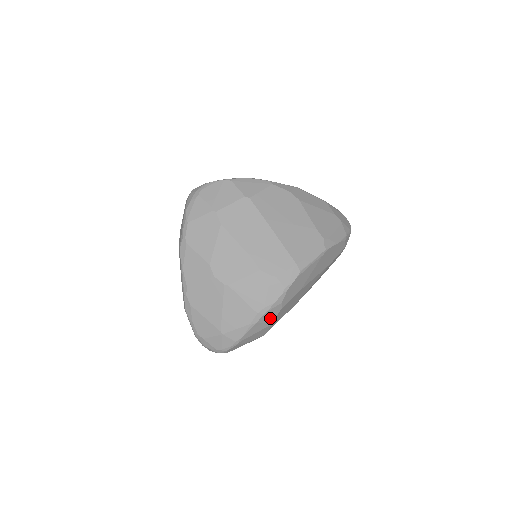
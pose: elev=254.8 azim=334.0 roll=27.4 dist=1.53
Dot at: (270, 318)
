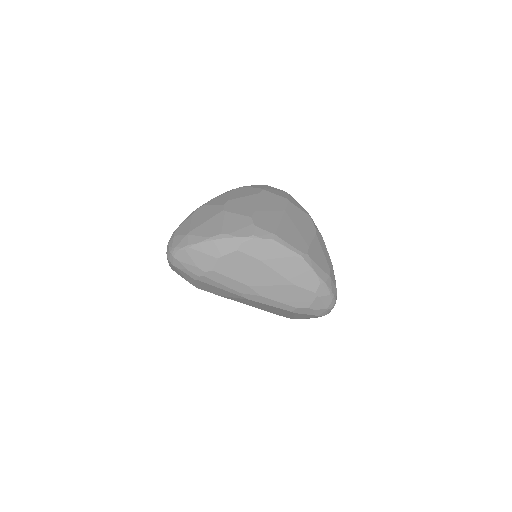
Dot at: (224, 250)
